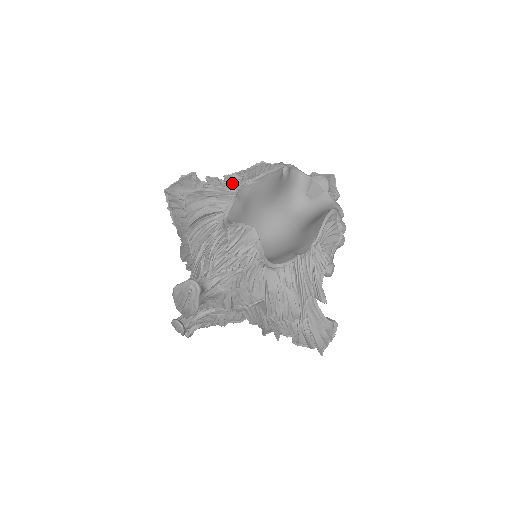
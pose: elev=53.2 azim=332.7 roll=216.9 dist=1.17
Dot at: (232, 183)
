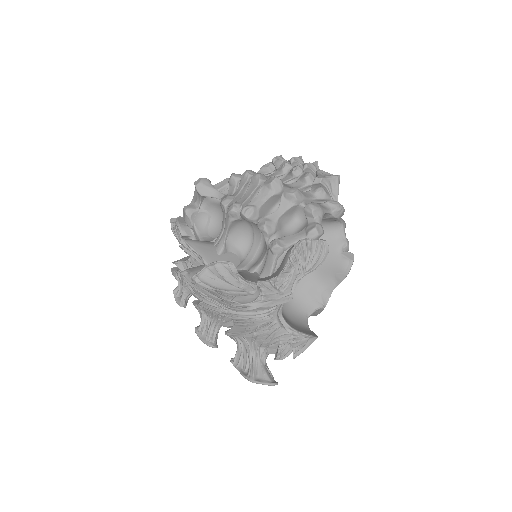
Dot at: (282, 280)
